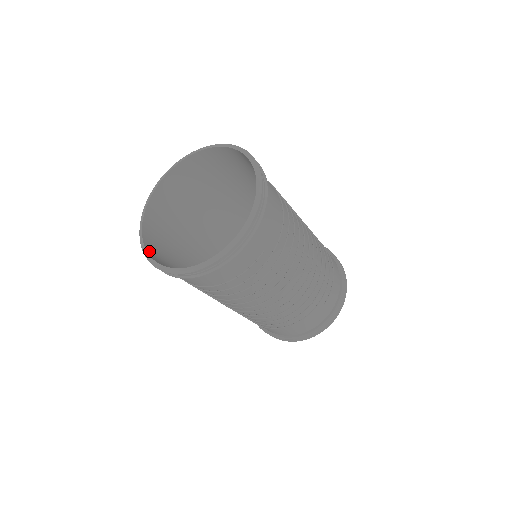
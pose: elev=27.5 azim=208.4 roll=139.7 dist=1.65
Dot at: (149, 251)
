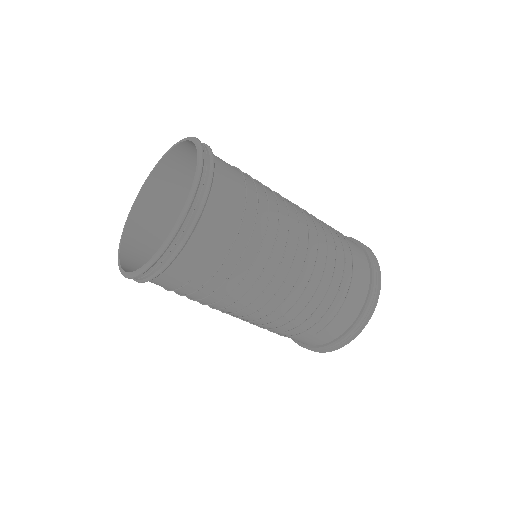
Dot at: (130, 227)
